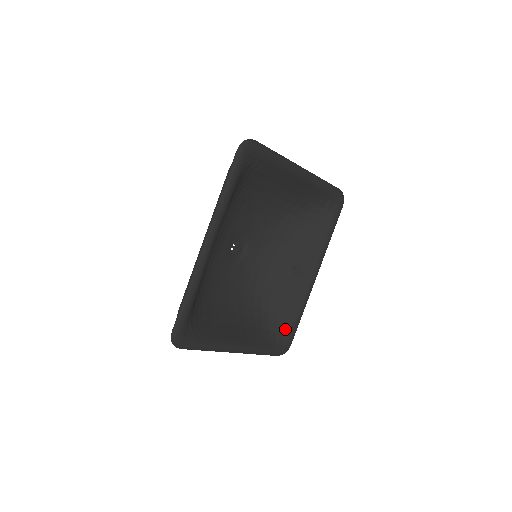
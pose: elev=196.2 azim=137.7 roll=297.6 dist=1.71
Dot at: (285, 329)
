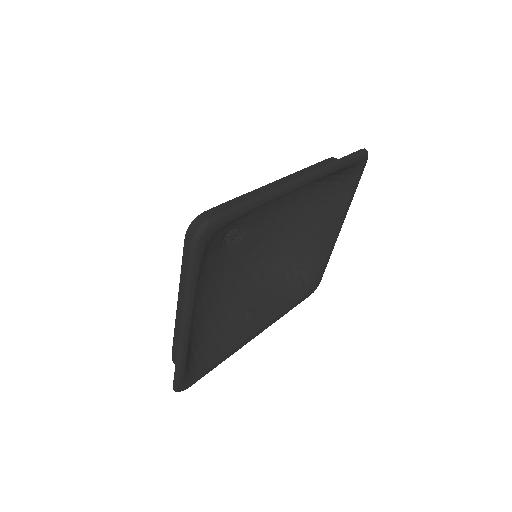
Dot at: (202, 362)
